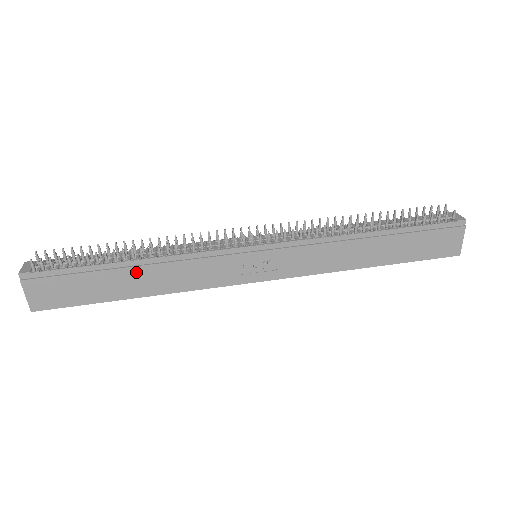
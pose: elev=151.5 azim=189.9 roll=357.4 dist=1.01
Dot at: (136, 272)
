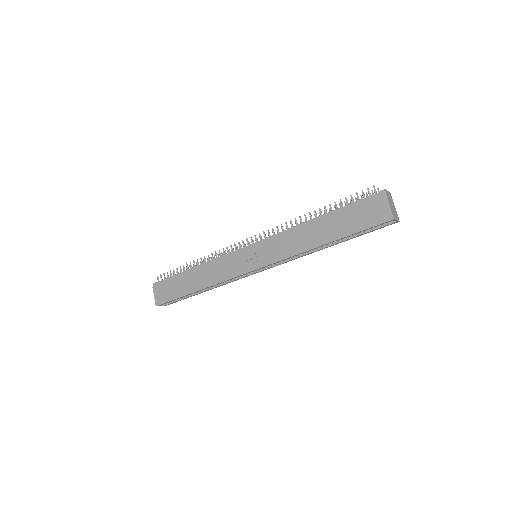
Dot at: (195, 274)
